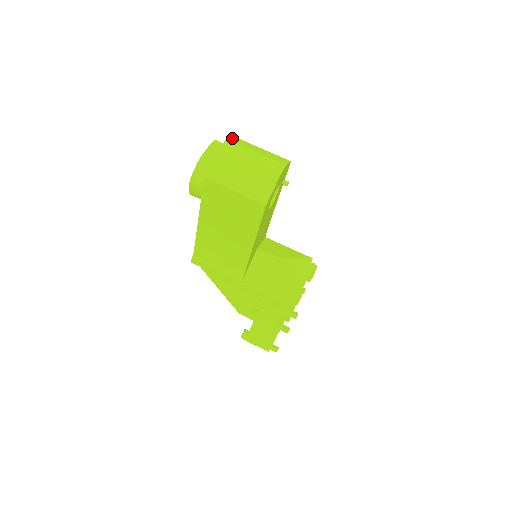
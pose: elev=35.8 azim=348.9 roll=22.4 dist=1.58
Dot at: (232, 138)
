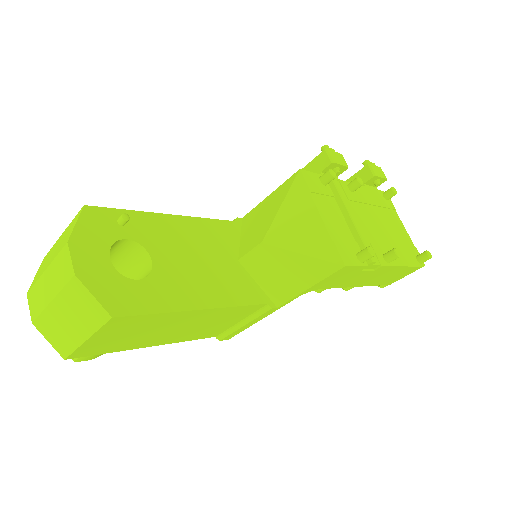
Dot at: (36, 273)
